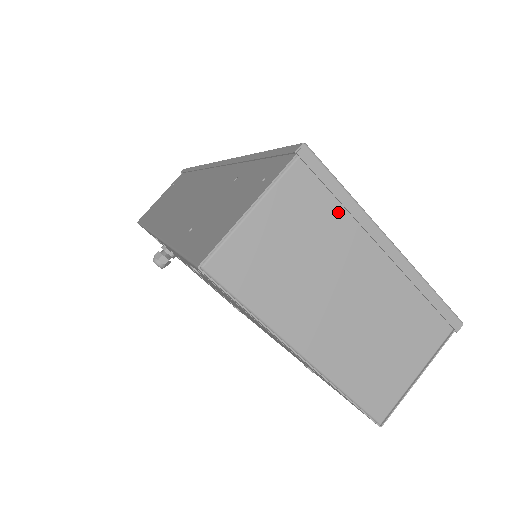
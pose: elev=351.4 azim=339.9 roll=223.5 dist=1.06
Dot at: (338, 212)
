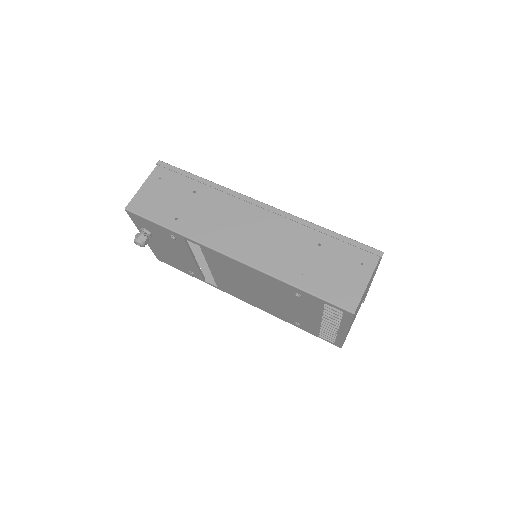
Dot at: occluded
